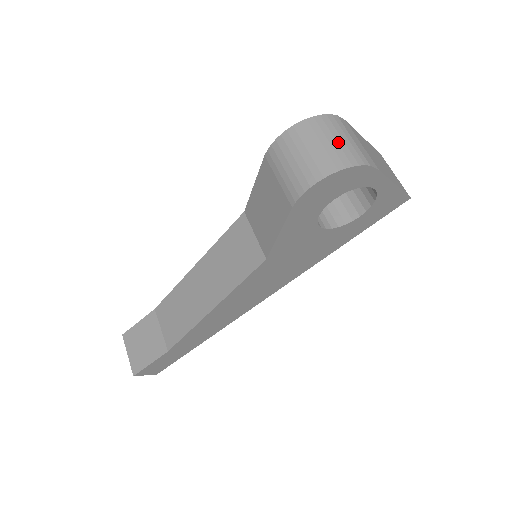
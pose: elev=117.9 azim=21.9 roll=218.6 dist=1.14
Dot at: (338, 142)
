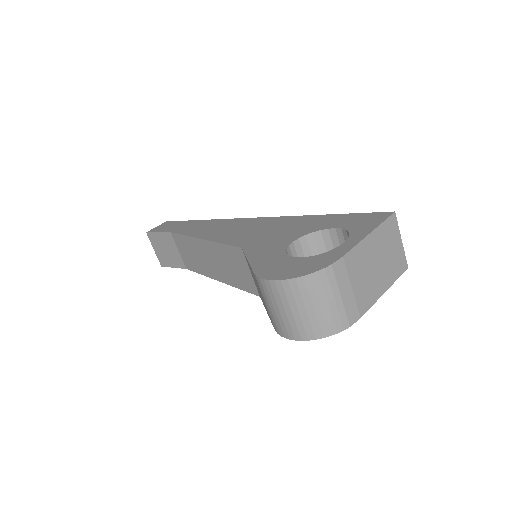
Dot at: (322, 309)
